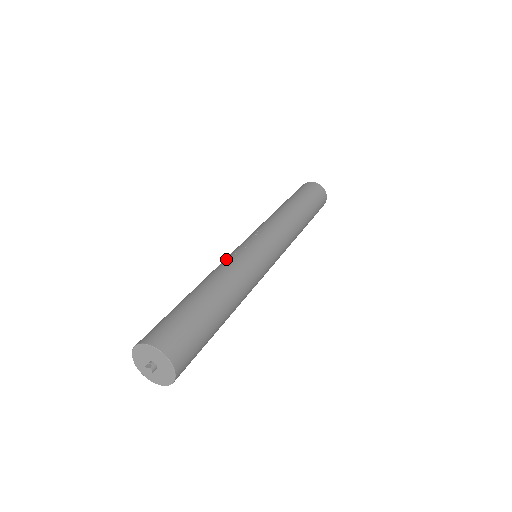
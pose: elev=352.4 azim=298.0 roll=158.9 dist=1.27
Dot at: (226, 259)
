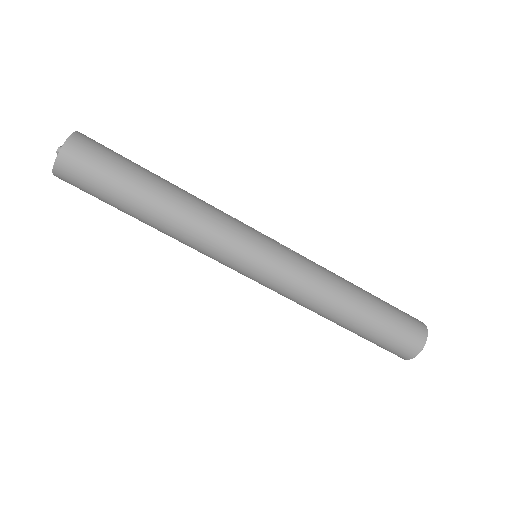
Dot at: occluded
